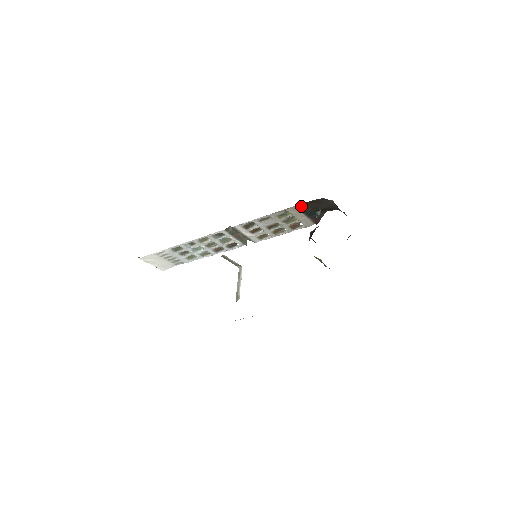
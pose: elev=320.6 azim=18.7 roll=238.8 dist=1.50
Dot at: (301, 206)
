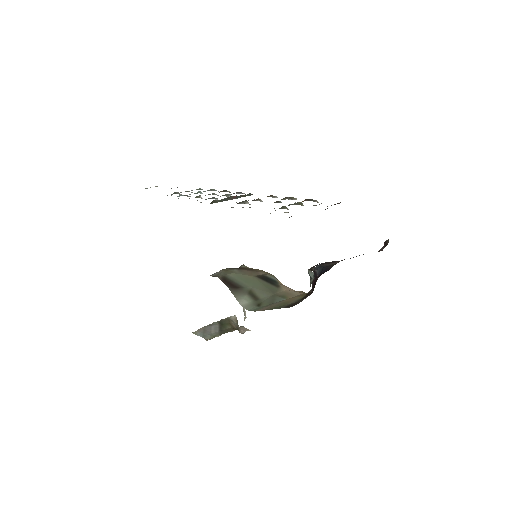
Dot at: occluded
